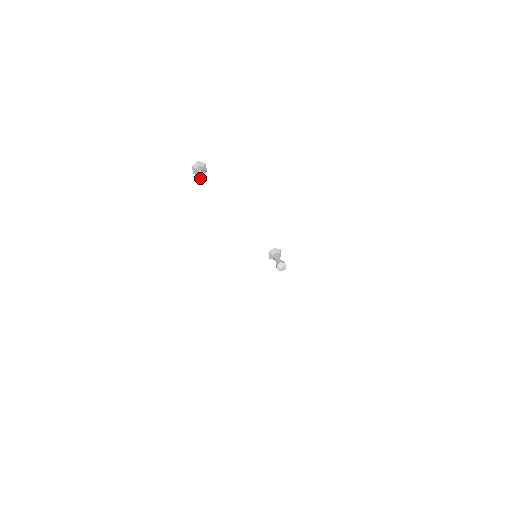
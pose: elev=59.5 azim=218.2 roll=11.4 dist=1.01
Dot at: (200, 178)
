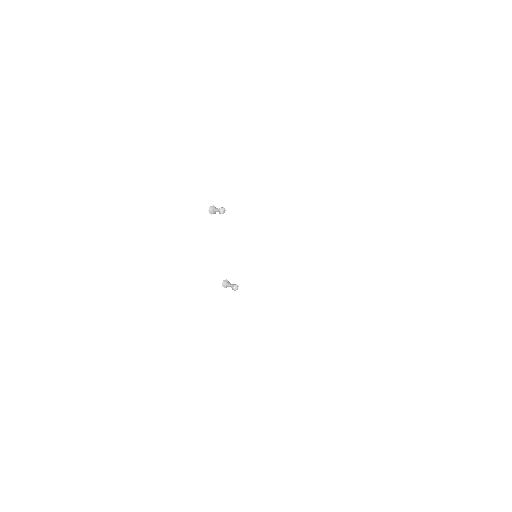
Dot at: (223, 211)
